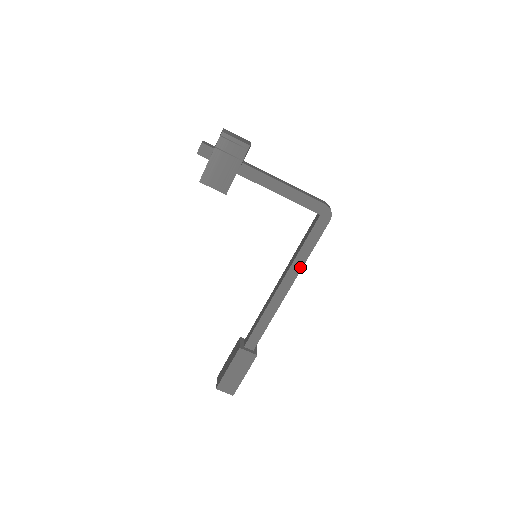
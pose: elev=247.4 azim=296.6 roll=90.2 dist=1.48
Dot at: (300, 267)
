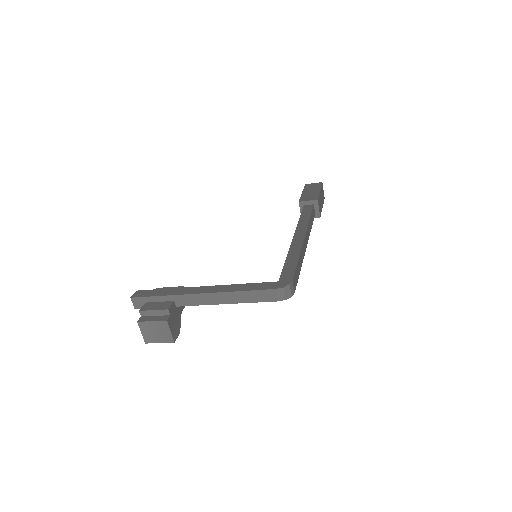
Dot at: occluded
